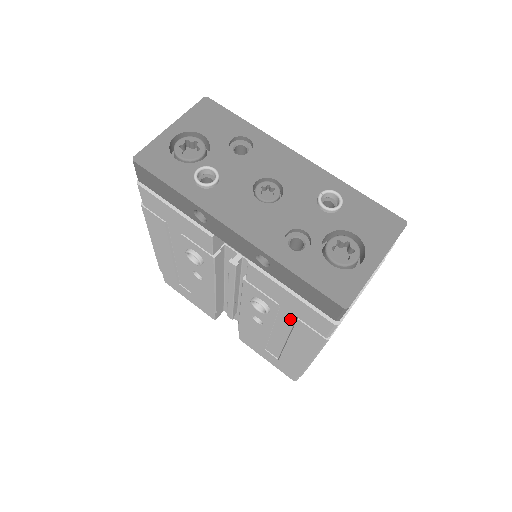
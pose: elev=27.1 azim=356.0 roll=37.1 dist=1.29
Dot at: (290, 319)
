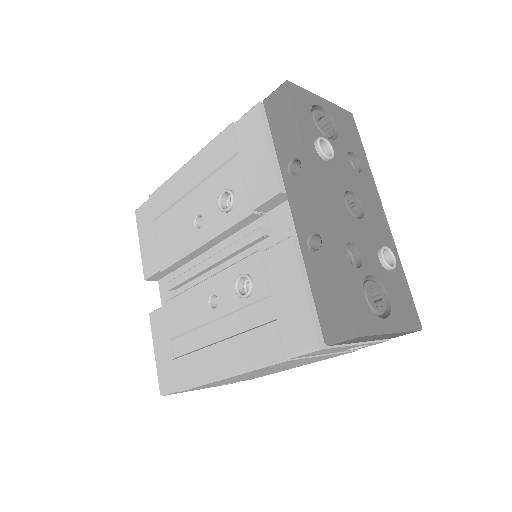
Dot at: (261, 318)
